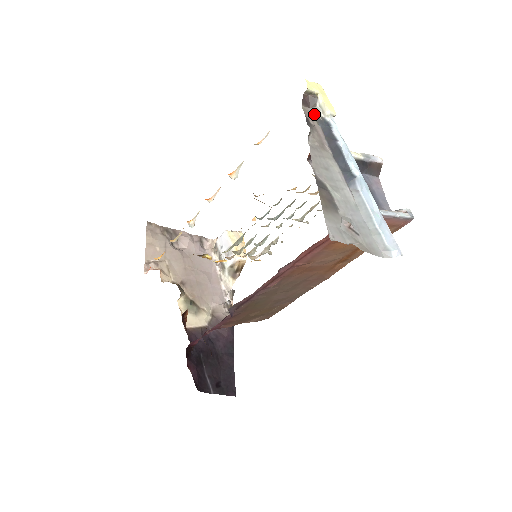
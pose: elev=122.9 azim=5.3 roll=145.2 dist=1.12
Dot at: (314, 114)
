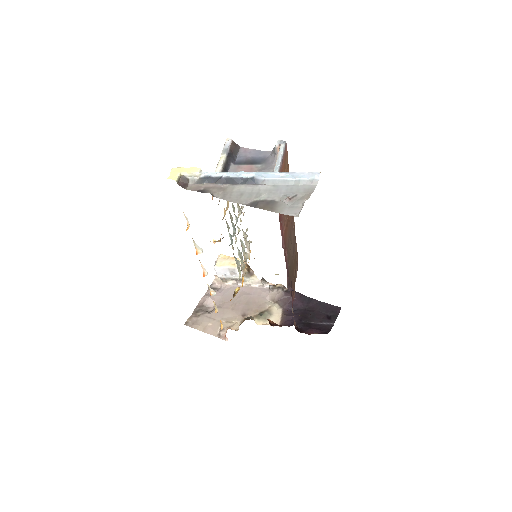
Dot at: (194, 183)
